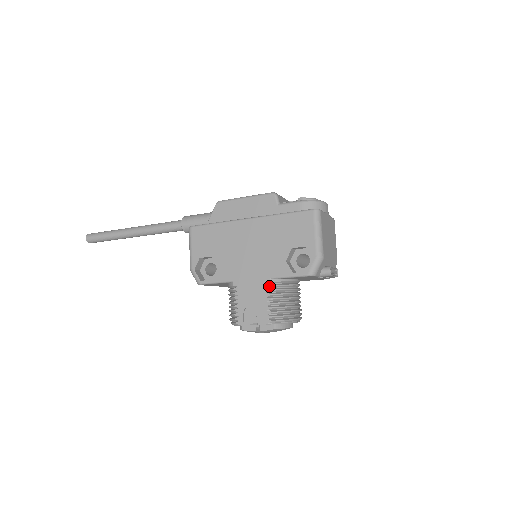
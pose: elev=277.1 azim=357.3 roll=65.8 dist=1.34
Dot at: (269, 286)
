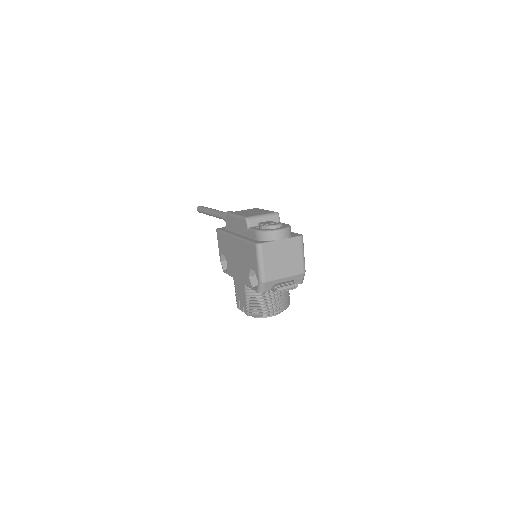
Dot at: (245, 290)
